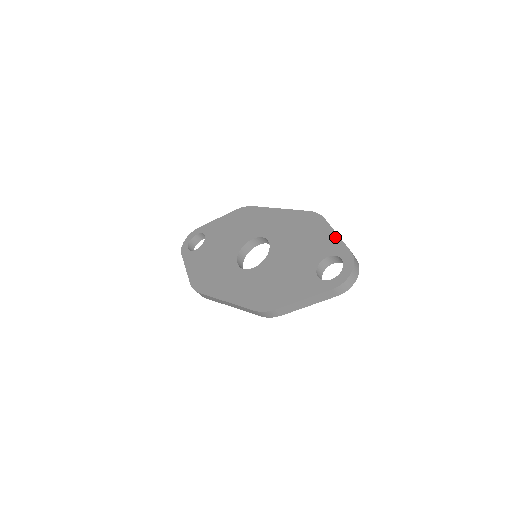
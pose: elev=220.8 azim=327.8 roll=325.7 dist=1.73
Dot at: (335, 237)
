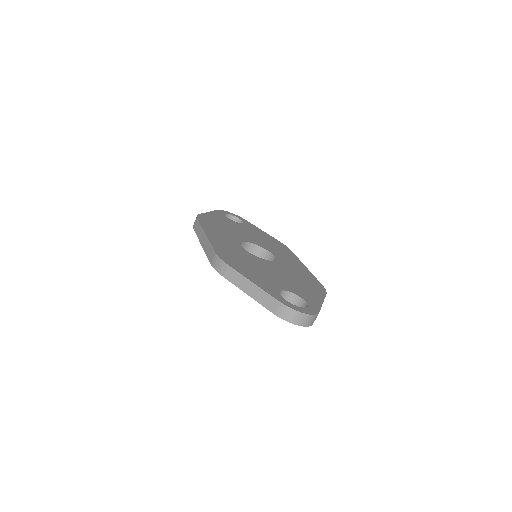
Dot at: (320, 301)
